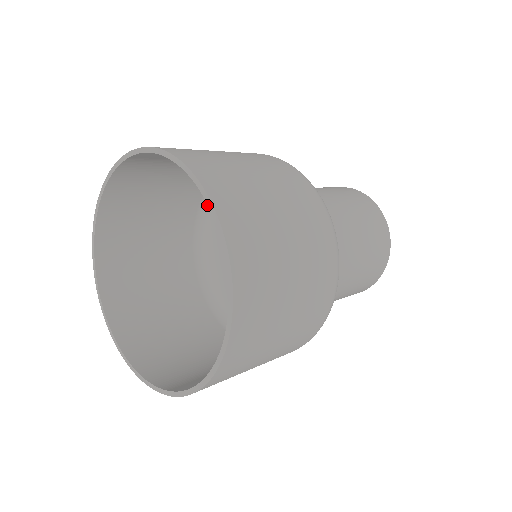
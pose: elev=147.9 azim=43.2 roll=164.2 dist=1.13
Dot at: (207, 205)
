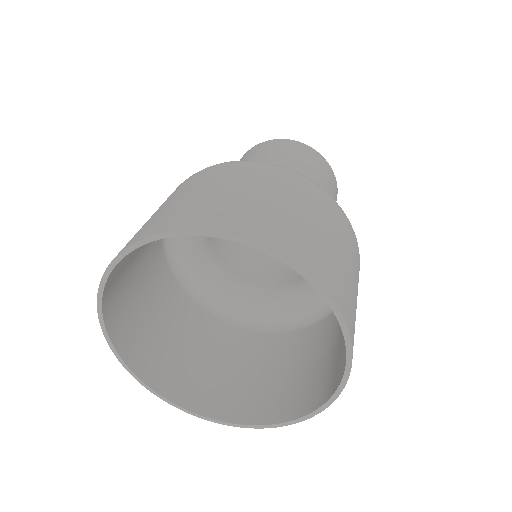
Dot at: occluded
